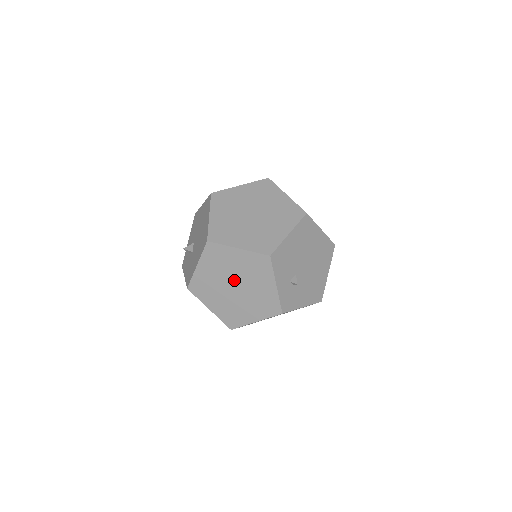
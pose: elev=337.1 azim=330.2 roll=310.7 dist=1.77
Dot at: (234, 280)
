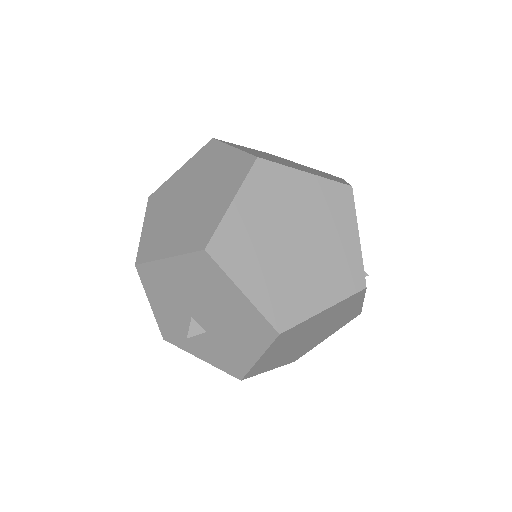
Dot at: (310, 333)
